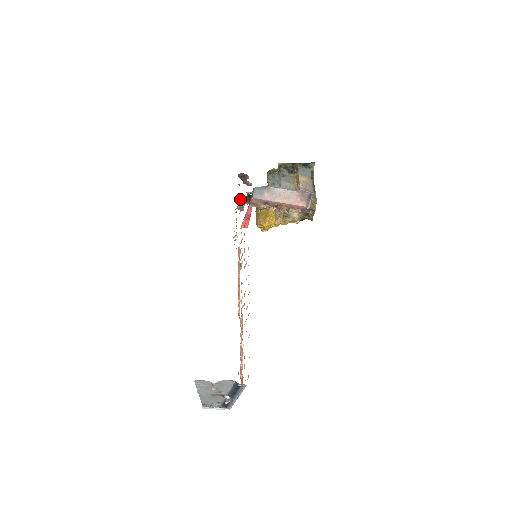
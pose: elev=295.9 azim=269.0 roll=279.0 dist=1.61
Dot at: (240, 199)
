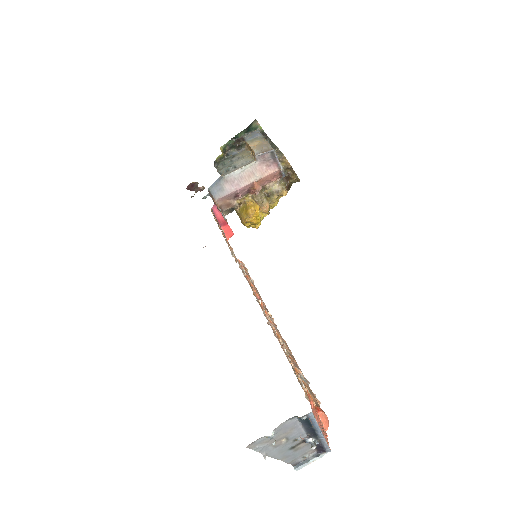
Dot at: occluded
